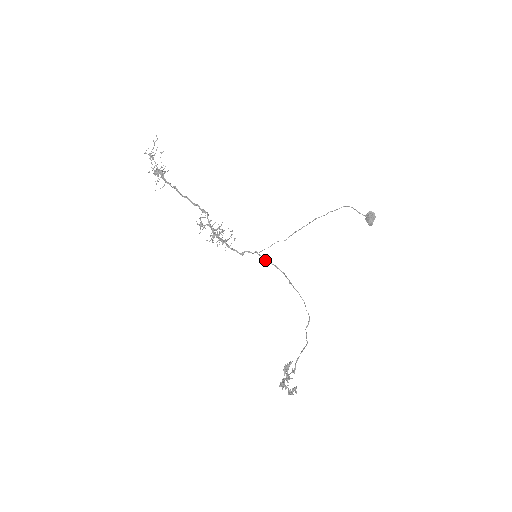
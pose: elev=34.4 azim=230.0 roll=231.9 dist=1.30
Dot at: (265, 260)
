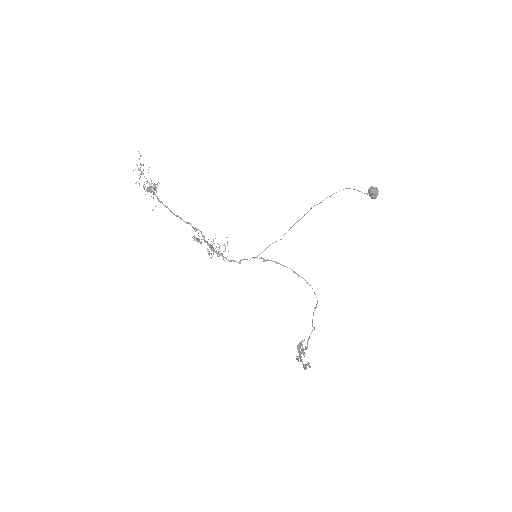
Dot at: (264, 261)
